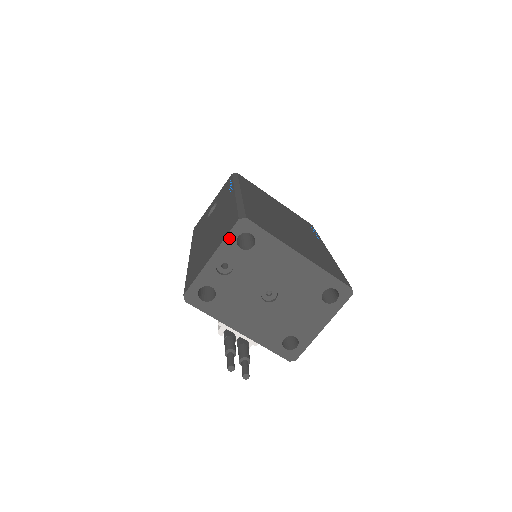
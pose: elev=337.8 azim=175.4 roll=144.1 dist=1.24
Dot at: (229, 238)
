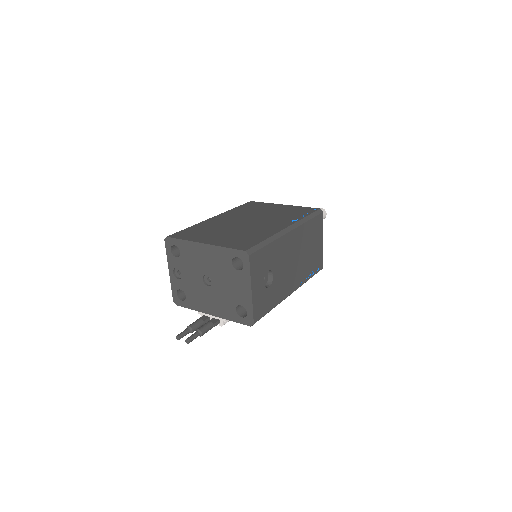
Dot at: (168, 254)
